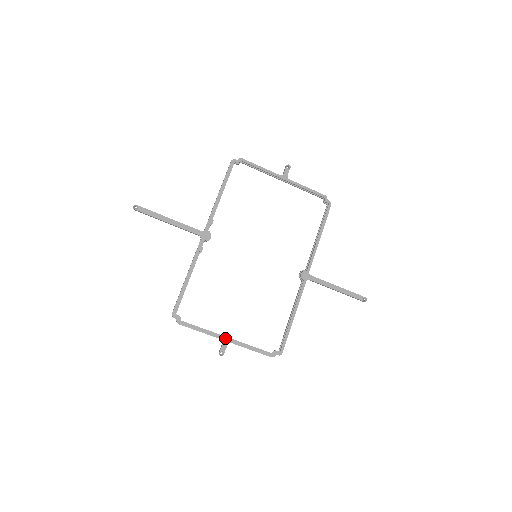
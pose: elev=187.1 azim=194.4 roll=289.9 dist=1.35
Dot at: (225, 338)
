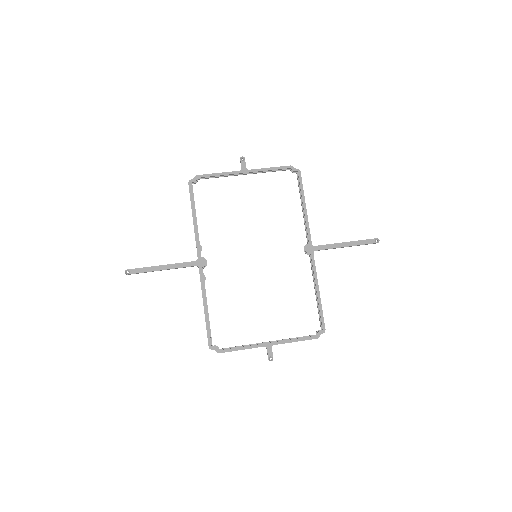
Dot at: (267, 344)
